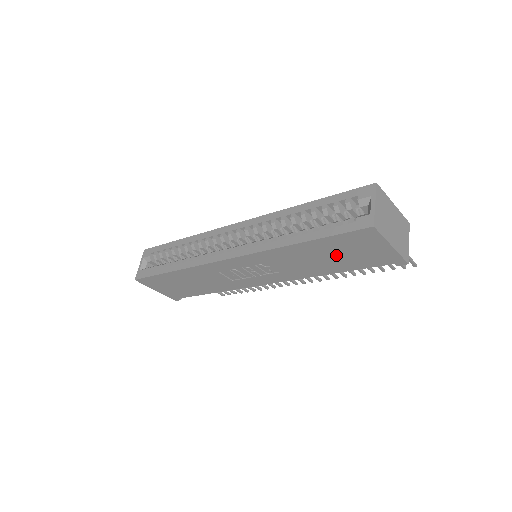
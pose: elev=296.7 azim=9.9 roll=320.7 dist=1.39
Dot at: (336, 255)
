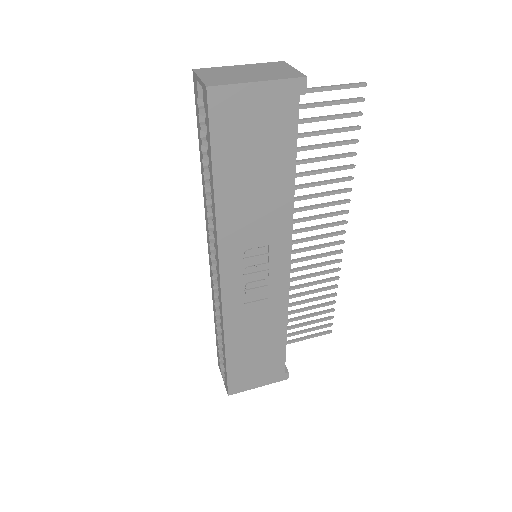
Dot at: (254, 157)
